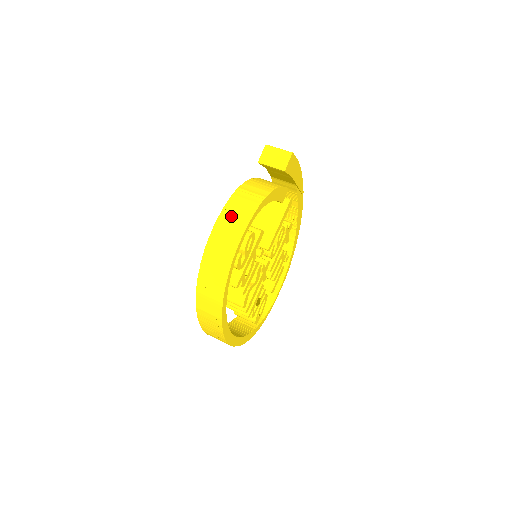
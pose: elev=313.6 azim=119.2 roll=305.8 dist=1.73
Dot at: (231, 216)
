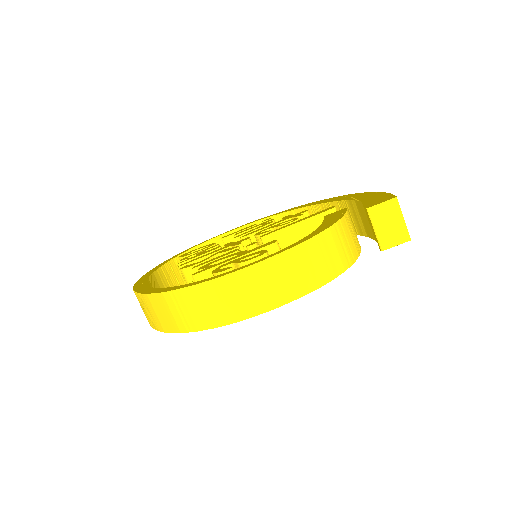
Dot at: (281, 273)
